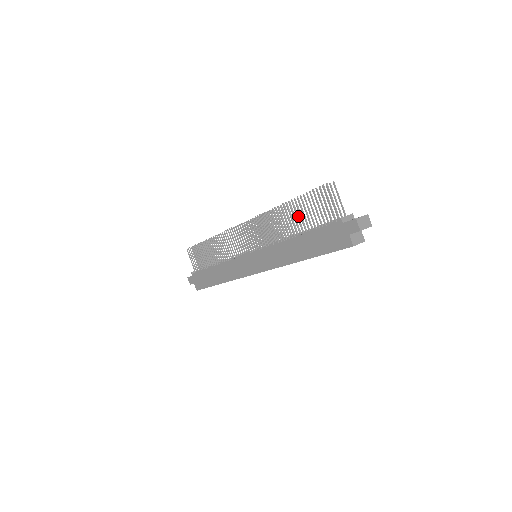
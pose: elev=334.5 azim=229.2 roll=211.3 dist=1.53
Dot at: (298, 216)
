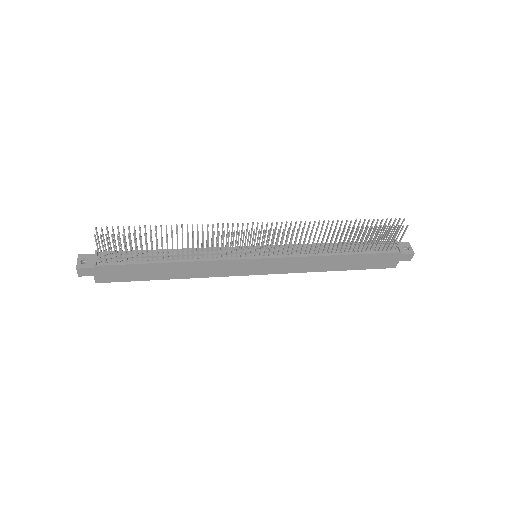
Dot at: occluded
